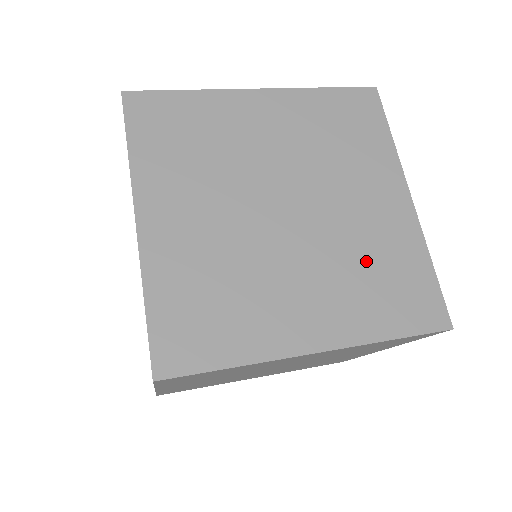
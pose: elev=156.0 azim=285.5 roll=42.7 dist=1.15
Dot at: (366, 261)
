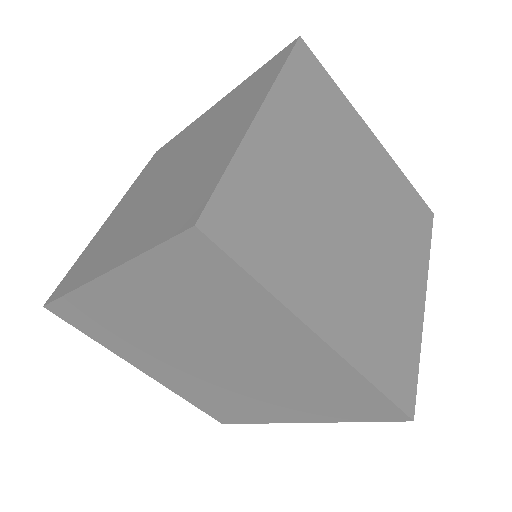
Dot at: (396, 212)
